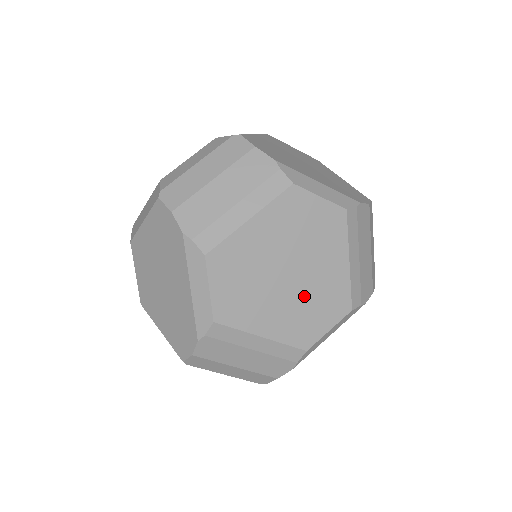
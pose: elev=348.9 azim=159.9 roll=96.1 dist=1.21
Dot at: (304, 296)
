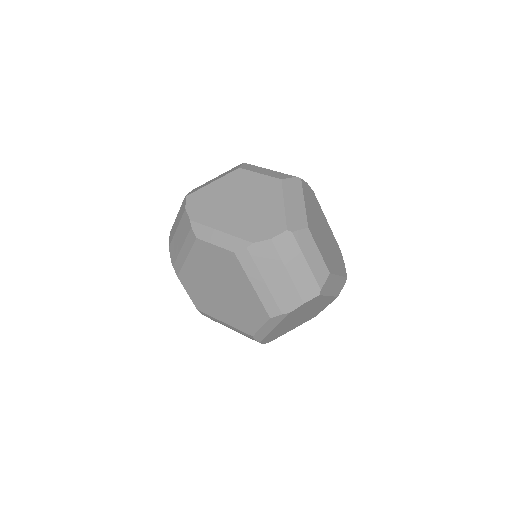
Dot at: (235, 304)
